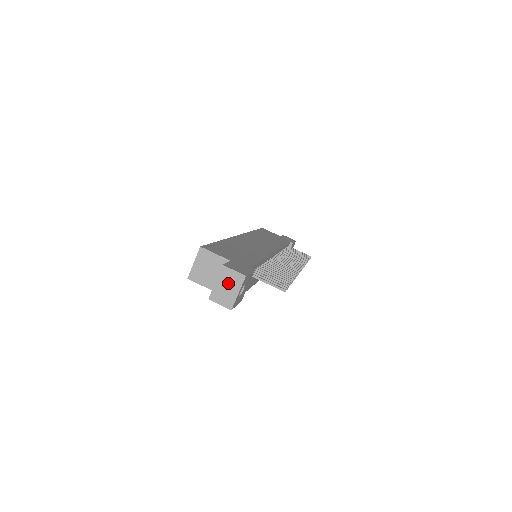
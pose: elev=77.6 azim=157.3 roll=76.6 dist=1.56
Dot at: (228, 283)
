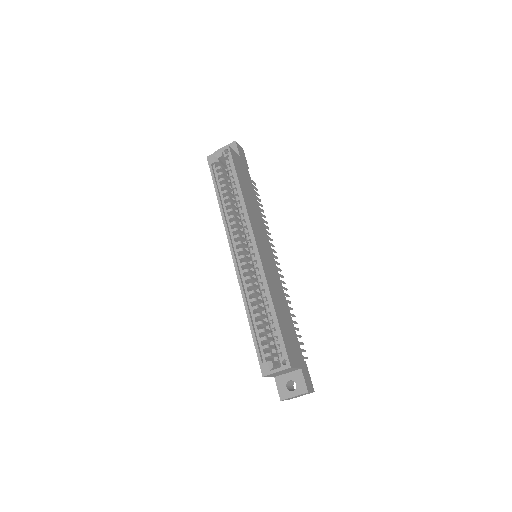
Dot at: (301, 395)
